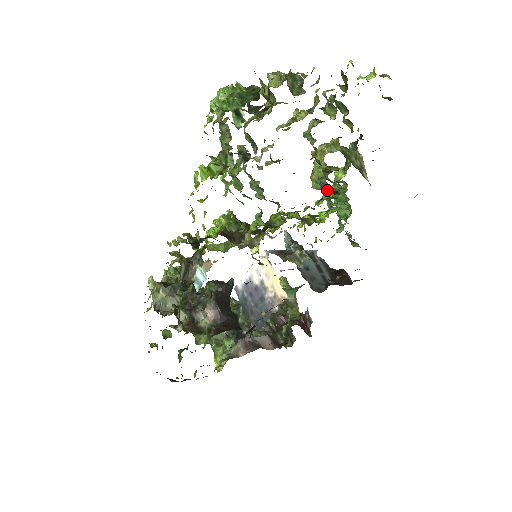
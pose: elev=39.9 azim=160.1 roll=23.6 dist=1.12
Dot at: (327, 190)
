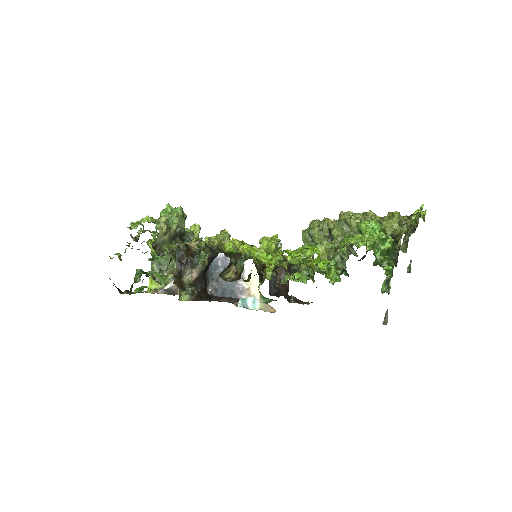
Dot at: occluded
